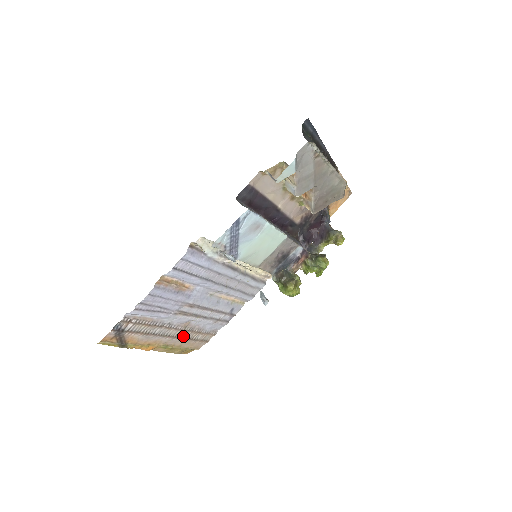
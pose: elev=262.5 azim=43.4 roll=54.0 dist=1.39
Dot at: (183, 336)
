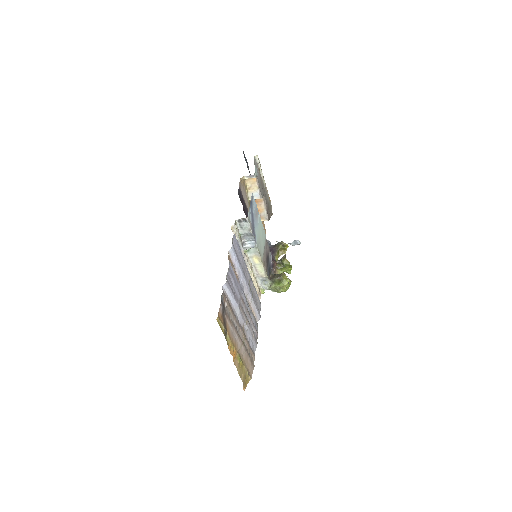
Dot at: (244, 346)
